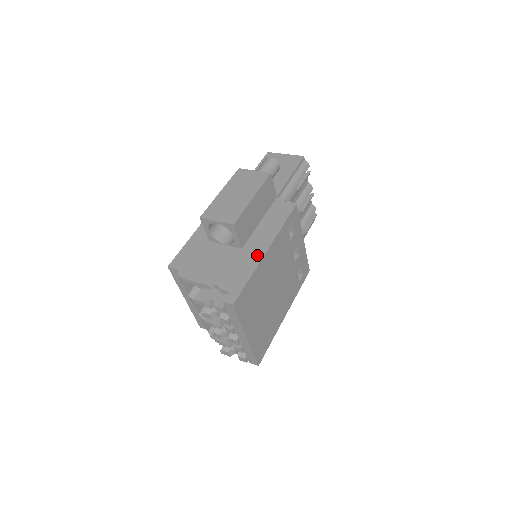
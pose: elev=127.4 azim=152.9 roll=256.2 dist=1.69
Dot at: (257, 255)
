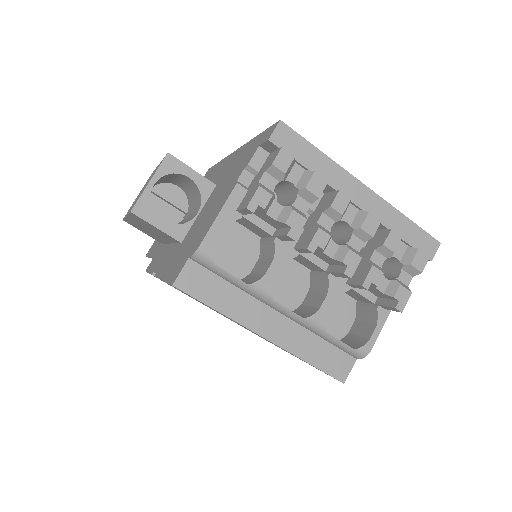
Dot at: (234, 156)
